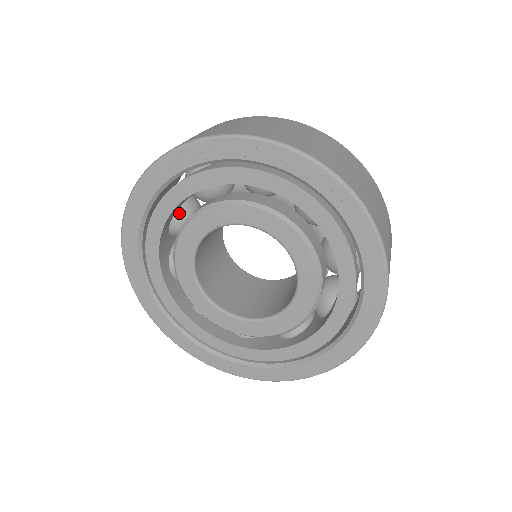
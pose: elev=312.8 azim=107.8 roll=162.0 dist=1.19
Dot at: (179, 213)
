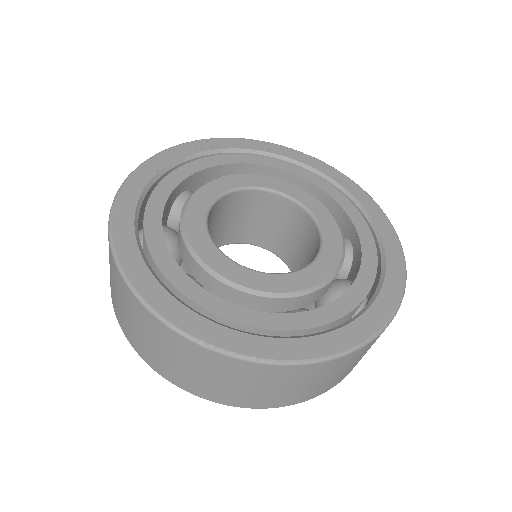
Dot at: (165, 226)
